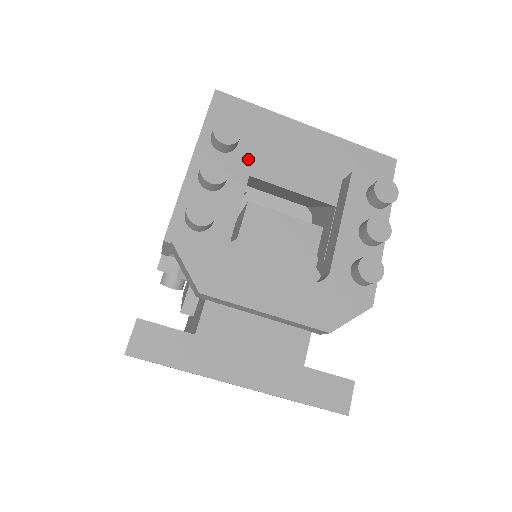
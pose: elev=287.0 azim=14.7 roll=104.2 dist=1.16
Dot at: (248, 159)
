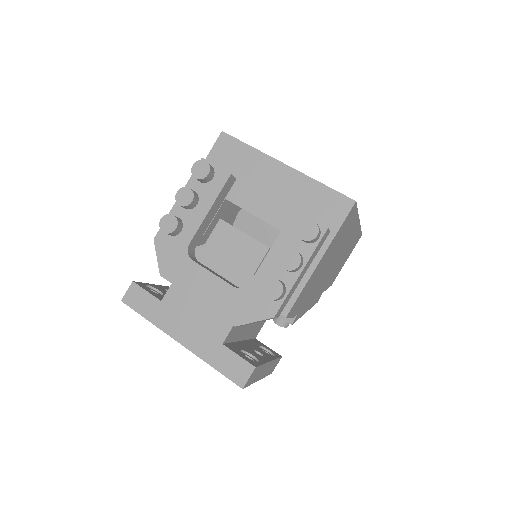
Dot at: (217, 189)
